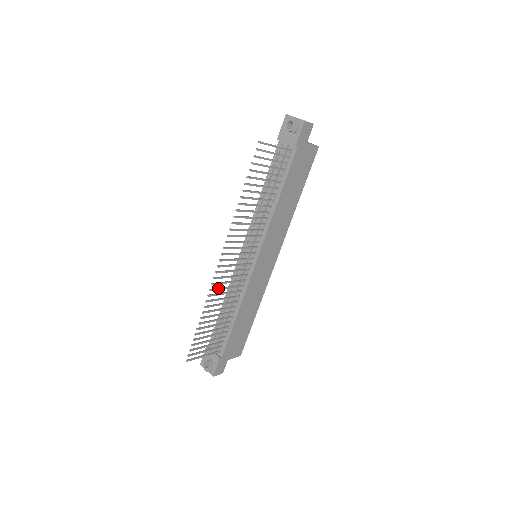
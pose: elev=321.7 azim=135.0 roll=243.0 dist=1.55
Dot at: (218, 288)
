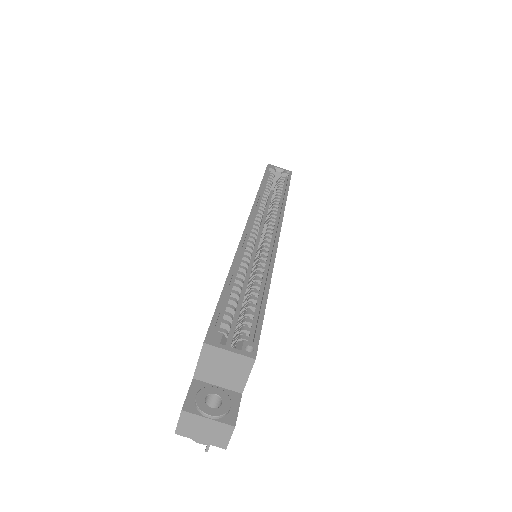
Dot at: occluded
